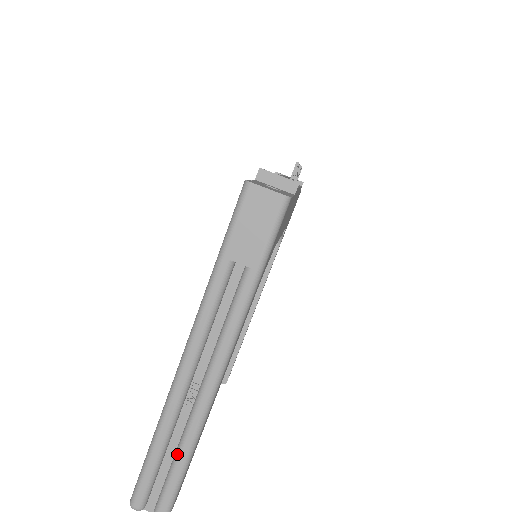
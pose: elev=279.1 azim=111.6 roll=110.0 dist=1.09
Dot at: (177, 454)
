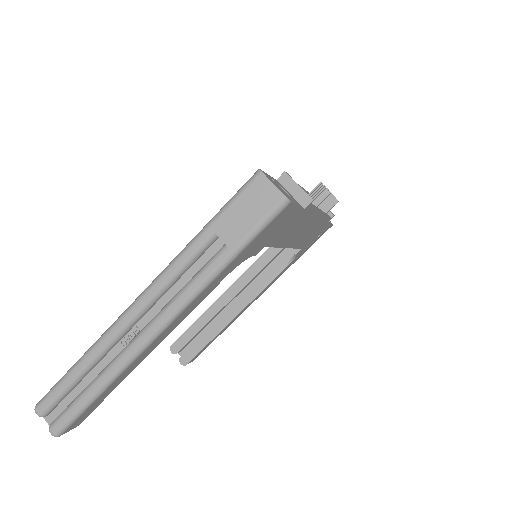
Dot at: (93, 382)
